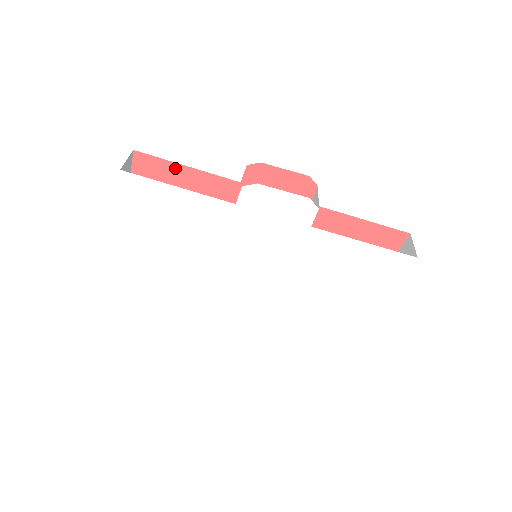
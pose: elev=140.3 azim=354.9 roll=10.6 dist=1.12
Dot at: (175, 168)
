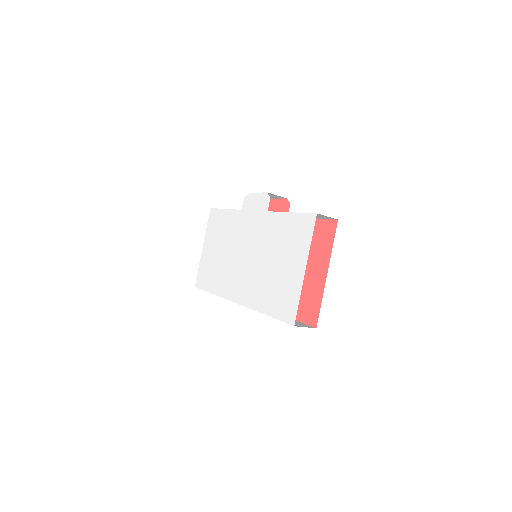
Dot at: occluded
